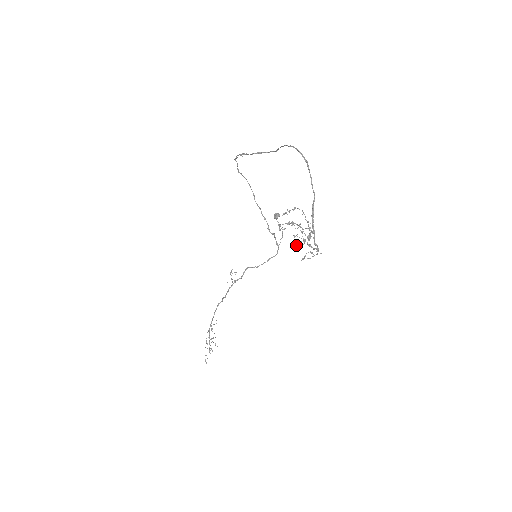
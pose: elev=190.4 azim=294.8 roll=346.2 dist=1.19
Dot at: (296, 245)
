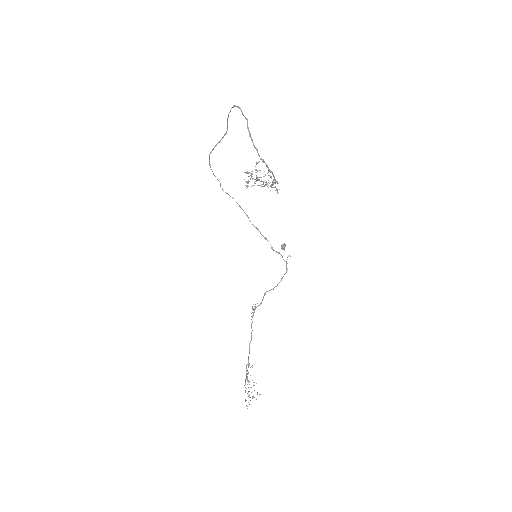
Dot at: (252, 176)
